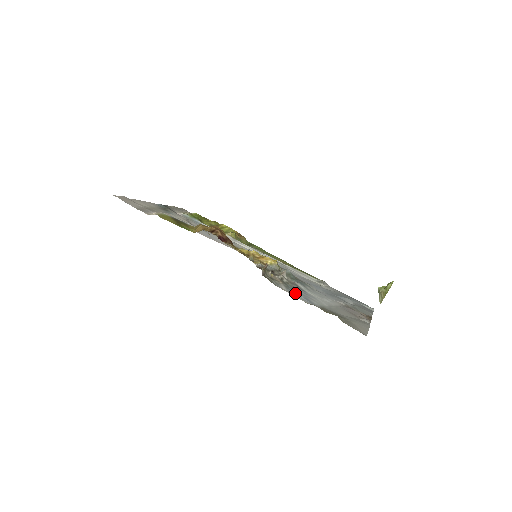
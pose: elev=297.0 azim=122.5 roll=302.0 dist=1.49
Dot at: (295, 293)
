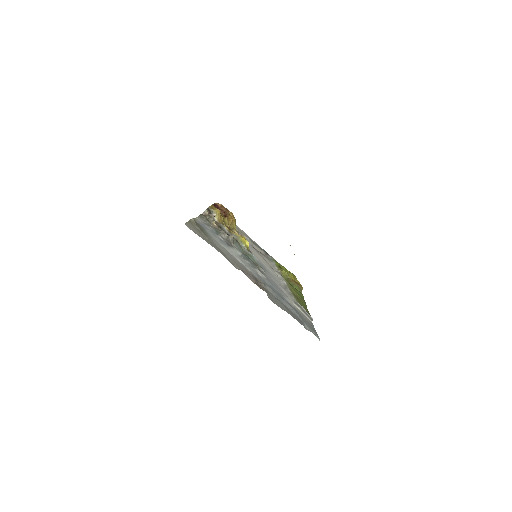
Dot at: (205, 224)
